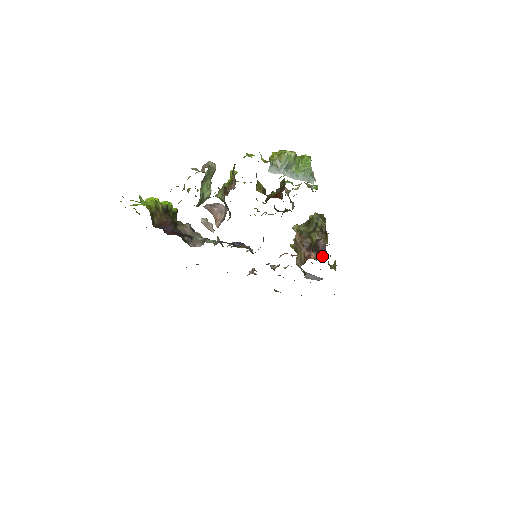
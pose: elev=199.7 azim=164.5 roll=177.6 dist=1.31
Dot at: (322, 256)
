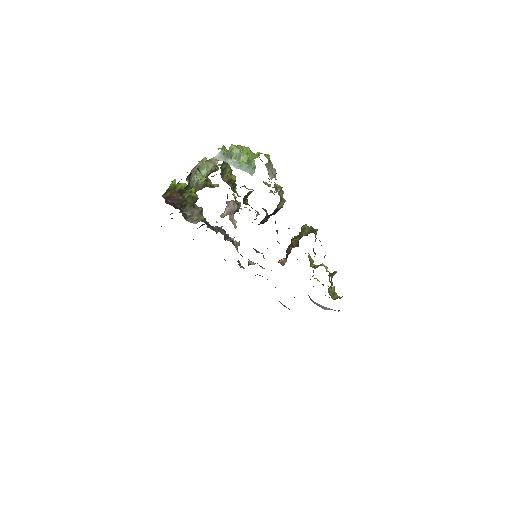
Dot at: (285, 262)
